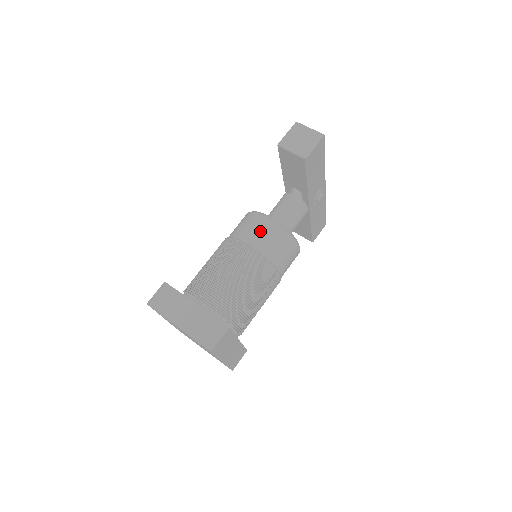
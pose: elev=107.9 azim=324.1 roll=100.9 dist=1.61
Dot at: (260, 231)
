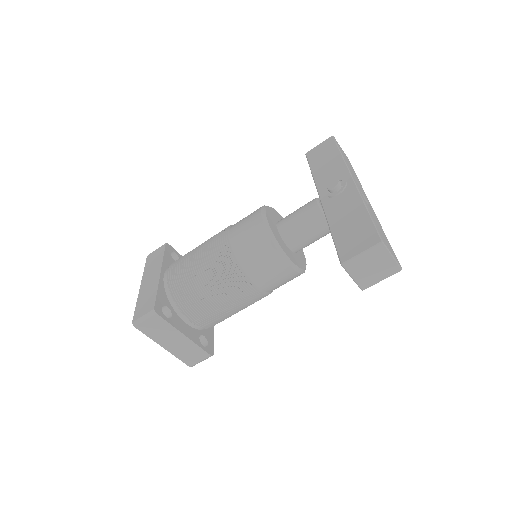
Dot at: (273, 275)
